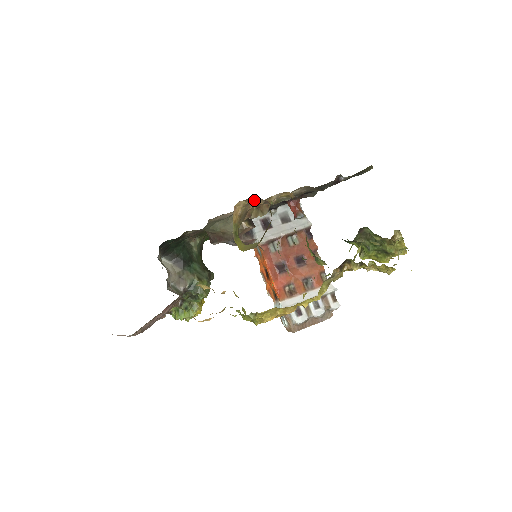
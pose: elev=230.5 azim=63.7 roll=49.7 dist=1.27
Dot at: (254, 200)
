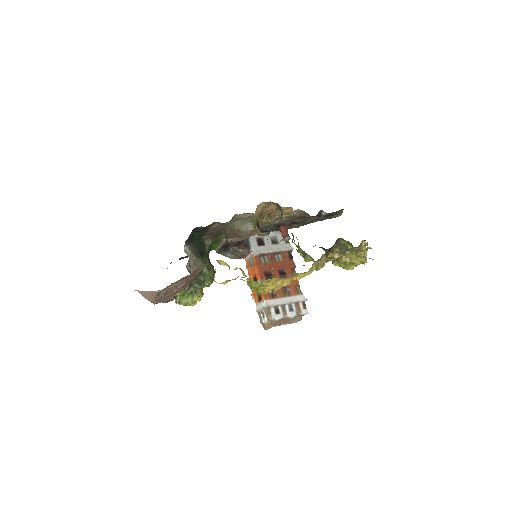
Dot at: (270, 205)
